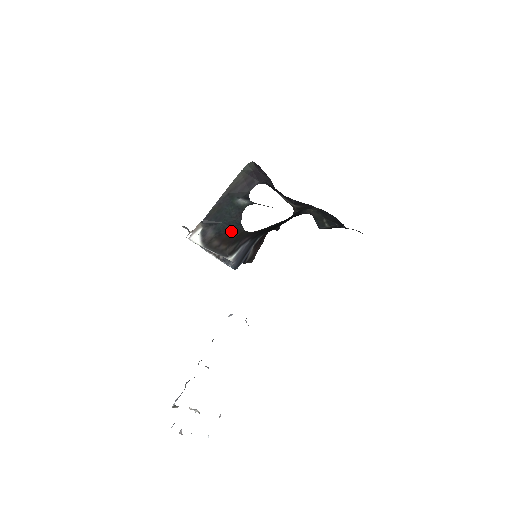
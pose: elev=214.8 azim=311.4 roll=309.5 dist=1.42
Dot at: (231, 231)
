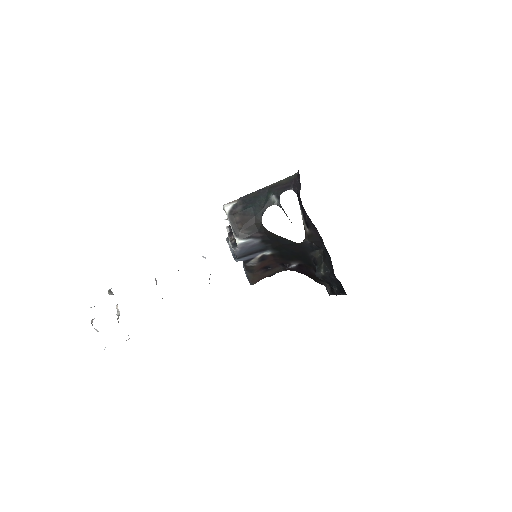
Dot at: (253, 217)
